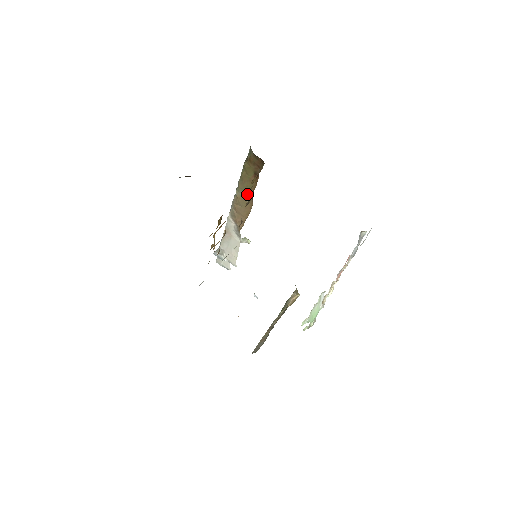
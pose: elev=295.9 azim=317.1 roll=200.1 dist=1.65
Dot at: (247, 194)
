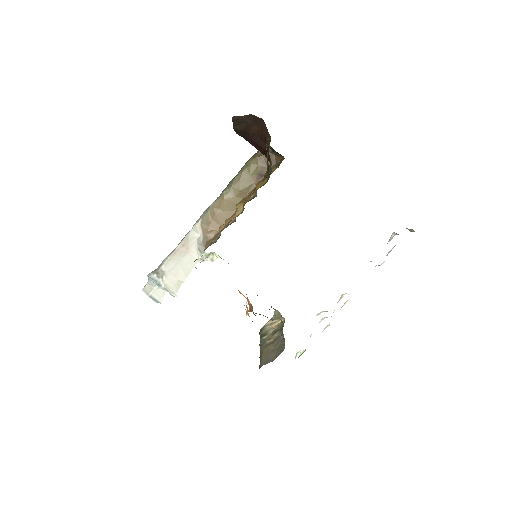
Dot at: (238, 196)
